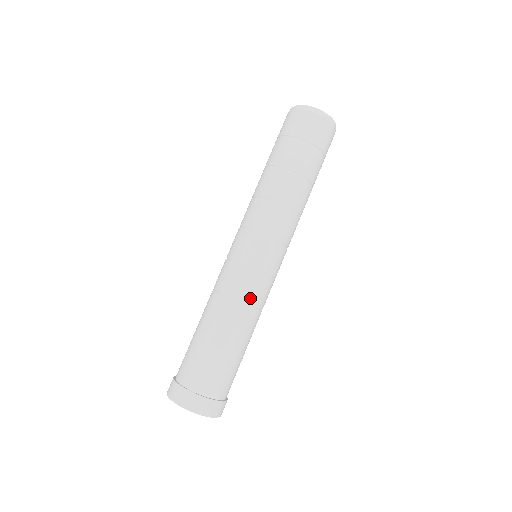
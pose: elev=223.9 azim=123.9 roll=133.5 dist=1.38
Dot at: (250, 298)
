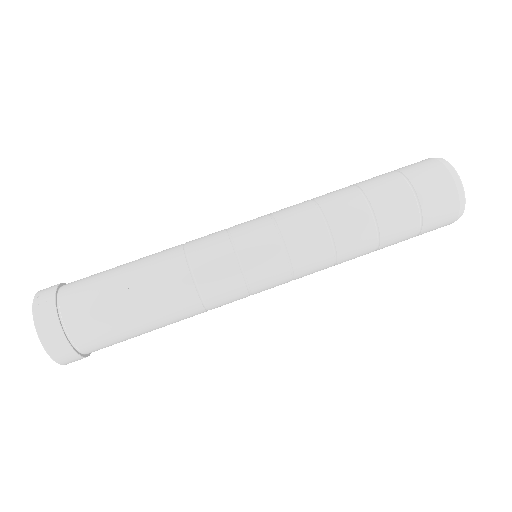
Dot at: (210, 298)
